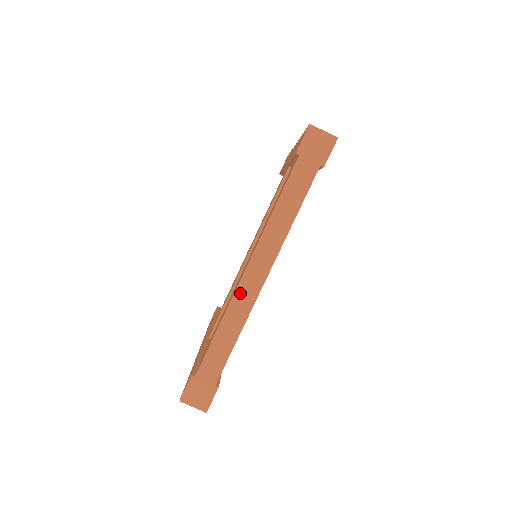
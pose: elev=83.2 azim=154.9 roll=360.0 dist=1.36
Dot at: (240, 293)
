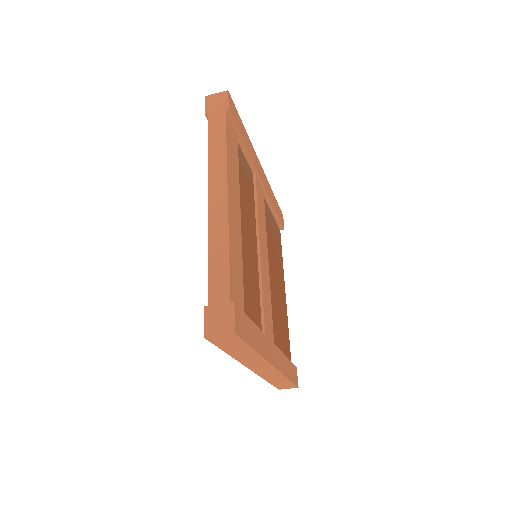
Dot at: (212, 217)
